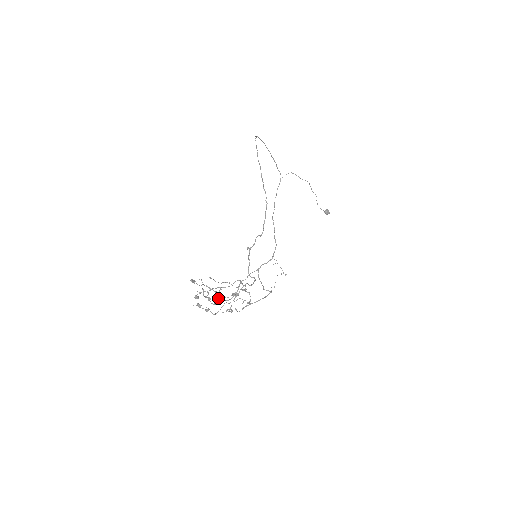
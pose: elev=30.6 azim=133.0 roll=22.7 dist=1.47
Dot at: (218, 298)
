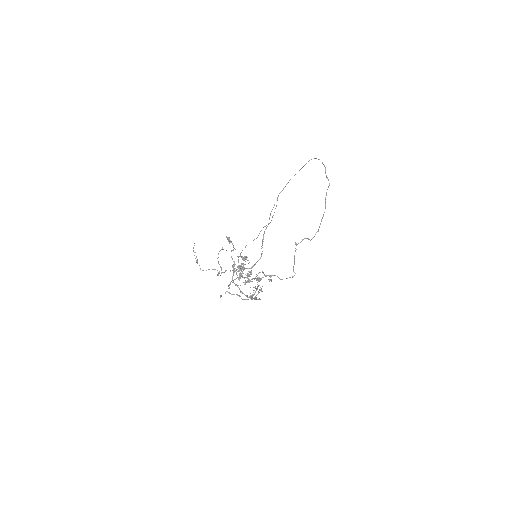
Dot at: occluded
